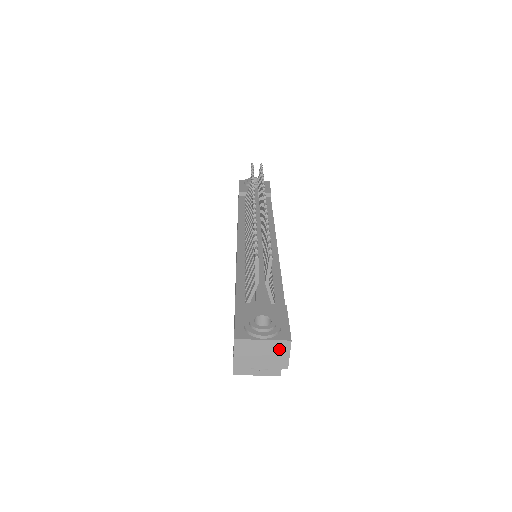
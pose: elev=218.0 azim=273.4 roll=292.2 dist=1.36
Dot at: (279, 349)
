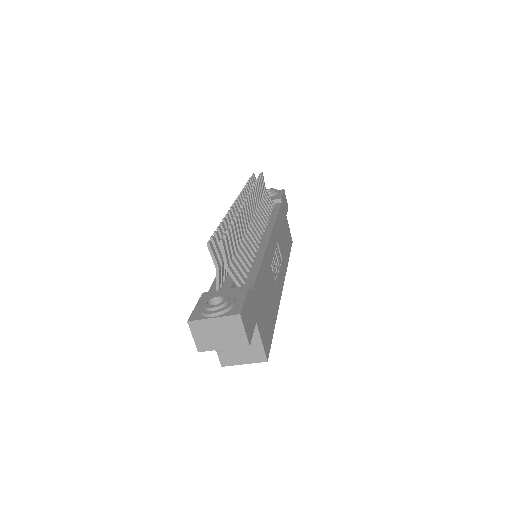
Dot at: (232, 325)
